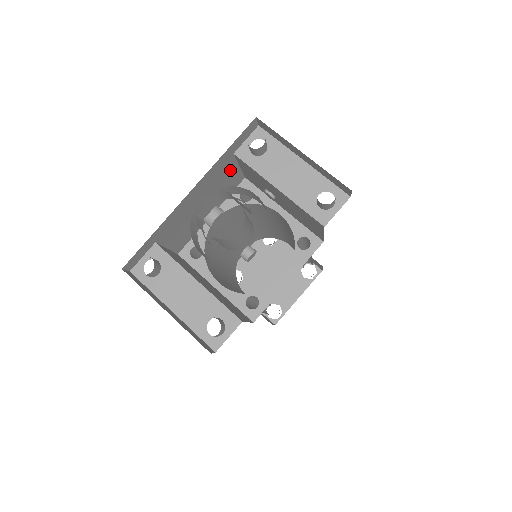
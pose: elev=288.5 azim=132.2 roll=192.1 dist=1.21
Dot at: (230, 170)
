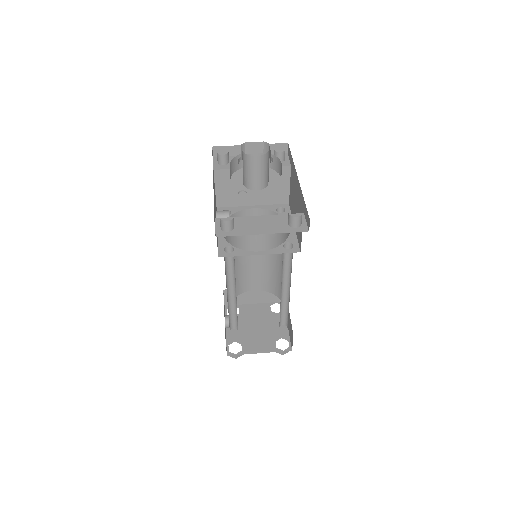
Dot at: occluded
